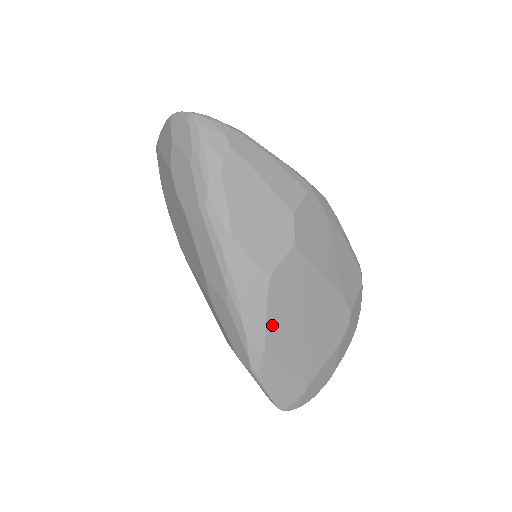
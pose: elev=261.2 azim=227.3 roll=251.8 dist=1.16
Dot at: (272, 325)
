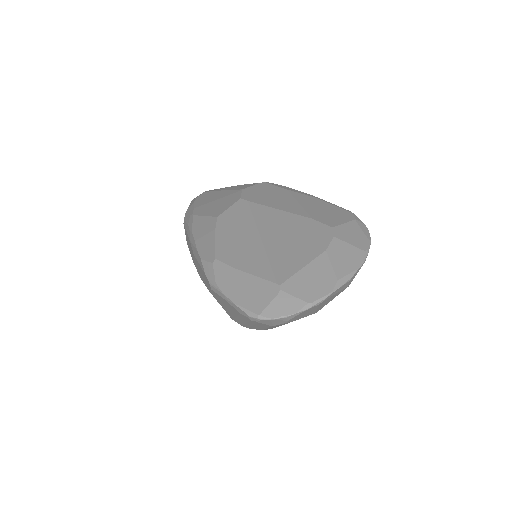
Dot at: (223, 243)
